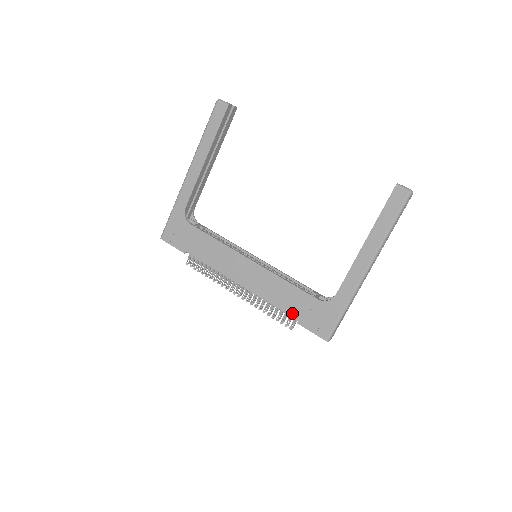
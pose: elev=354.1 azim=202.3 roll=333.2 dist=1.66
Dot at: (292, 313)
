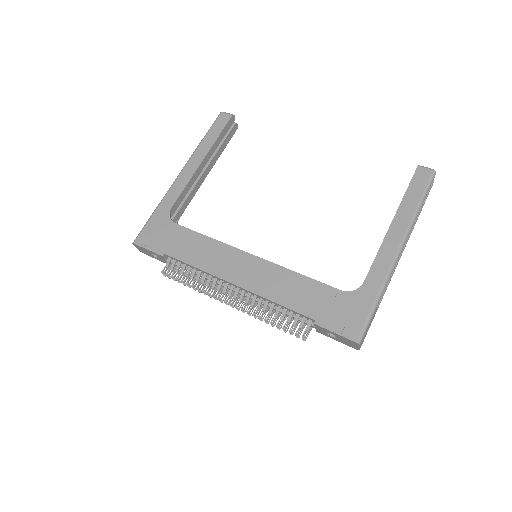
Dot at: (307, 311)
